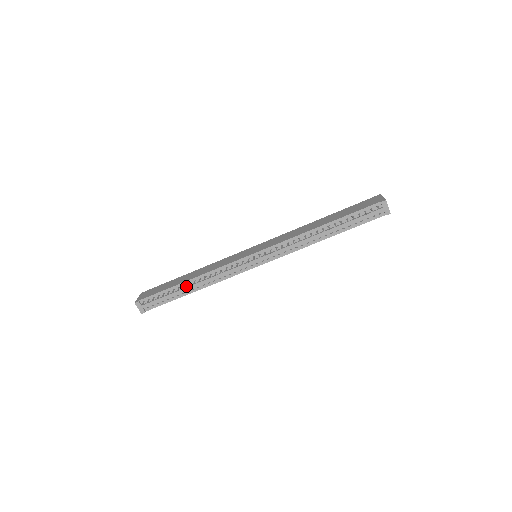
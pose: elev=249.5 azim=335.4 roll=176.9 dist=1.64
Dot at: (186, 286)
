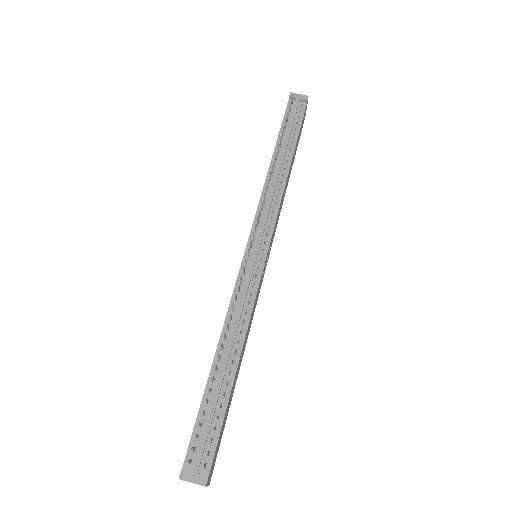
Dot at: (220, 368)
